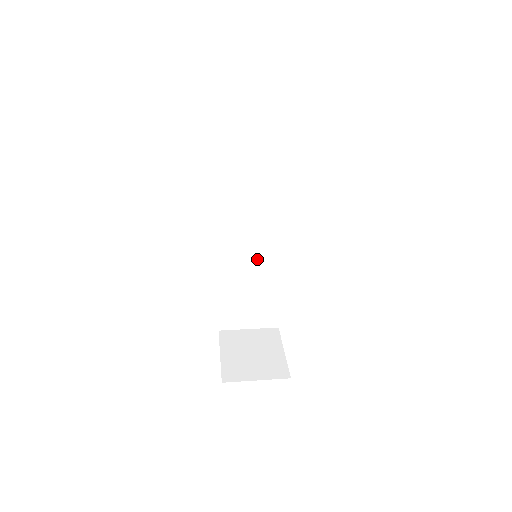
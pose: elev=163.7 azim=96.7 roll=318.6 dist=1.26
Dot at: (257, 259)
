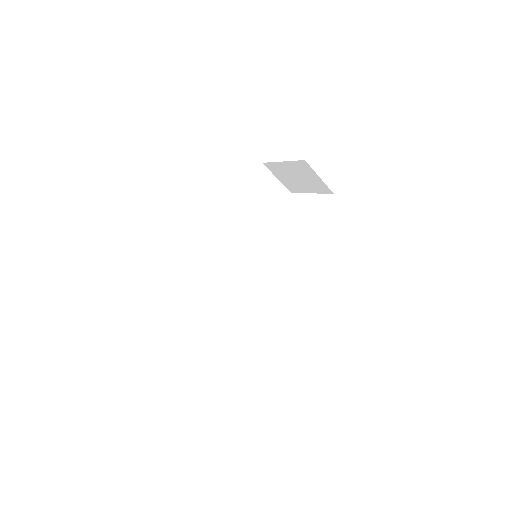
Dot at: (230, 273)
